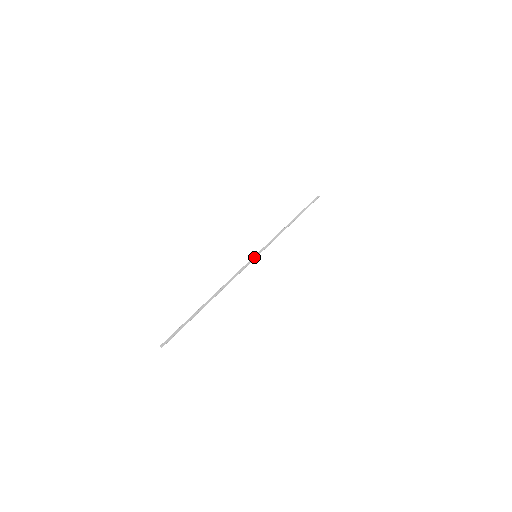
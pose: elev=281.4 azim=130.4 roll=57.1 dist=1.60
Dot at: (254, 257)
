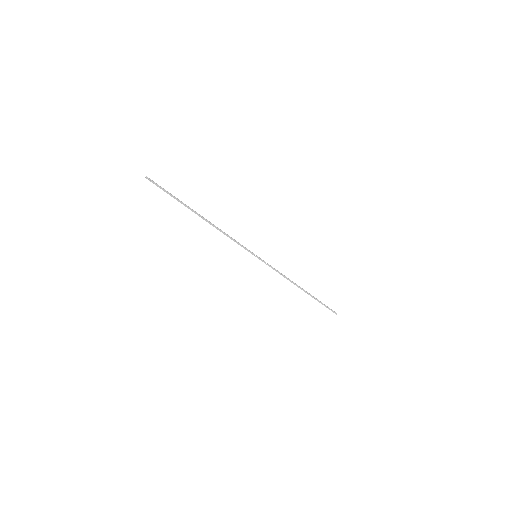
Dot at: occluded
